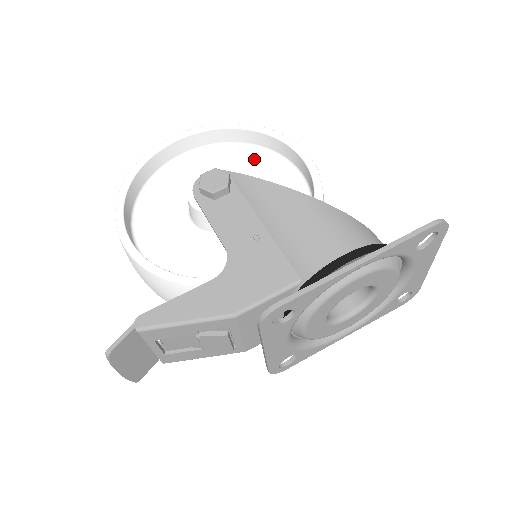
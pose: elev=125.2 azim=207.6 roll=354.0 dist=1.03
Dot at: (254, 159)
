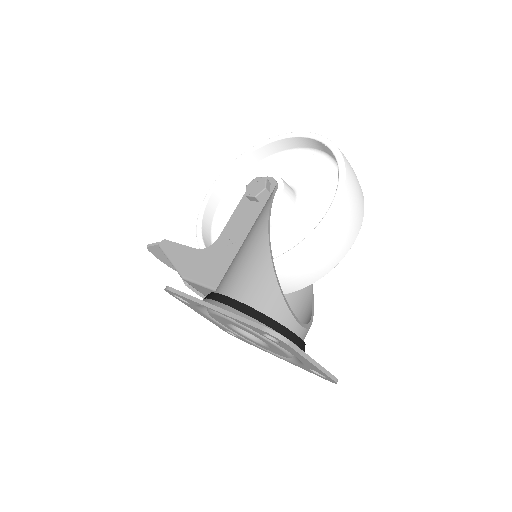
Dot at: (332, 184)
